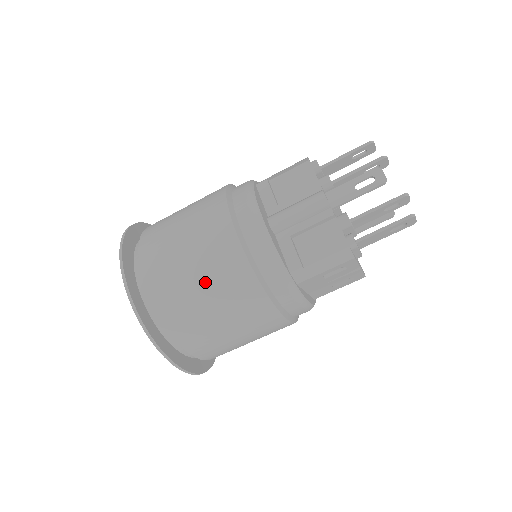
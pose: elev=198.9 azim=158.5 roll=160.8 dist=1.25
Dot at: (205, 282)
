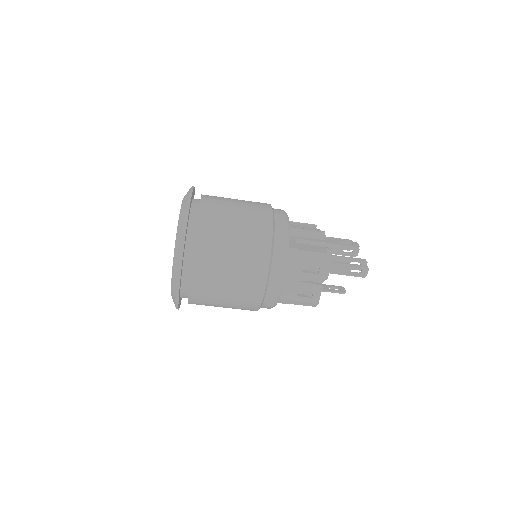
Dot at: (240, 218)
